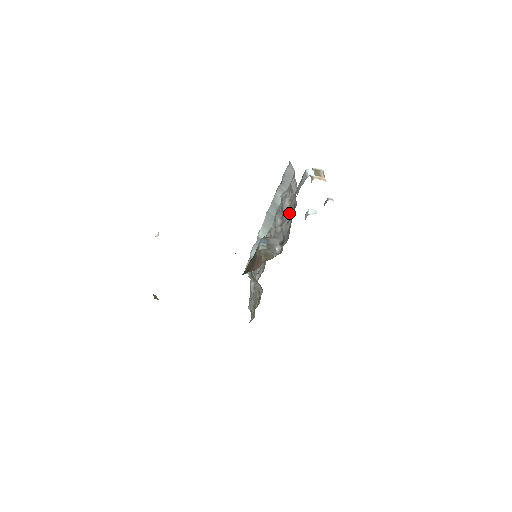
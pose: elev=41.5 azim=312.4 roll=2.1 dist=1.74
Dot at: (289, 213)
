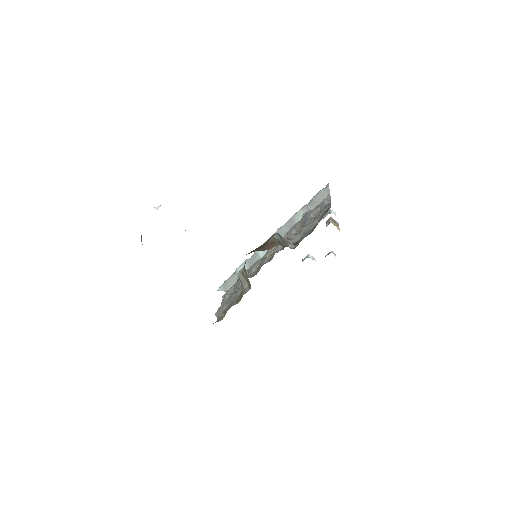
Dot at: (315, 219)
